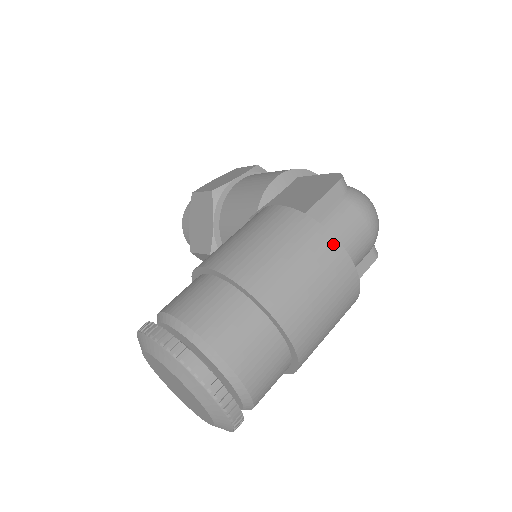
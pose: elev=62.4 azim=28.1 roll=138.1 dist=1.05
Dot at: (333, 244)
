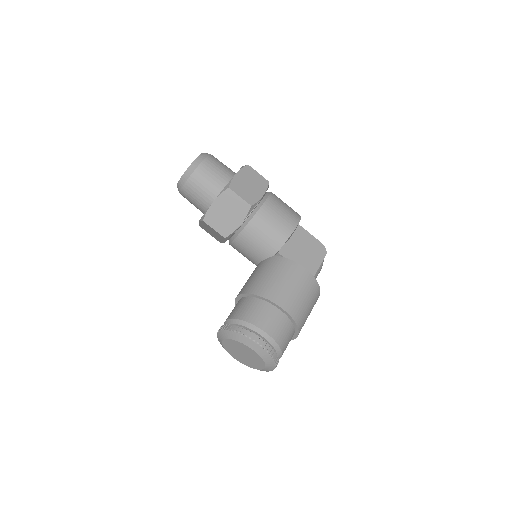
Dot at: occluded
